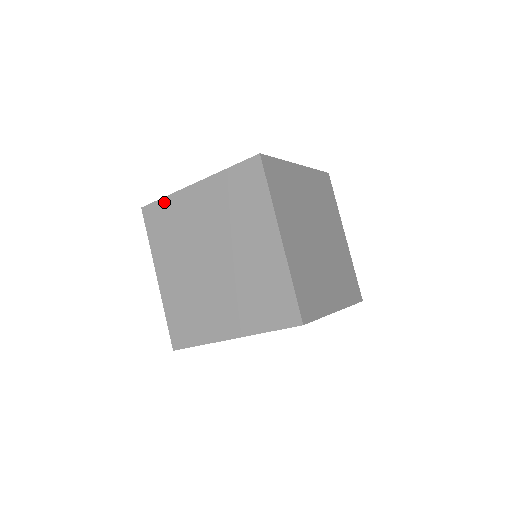
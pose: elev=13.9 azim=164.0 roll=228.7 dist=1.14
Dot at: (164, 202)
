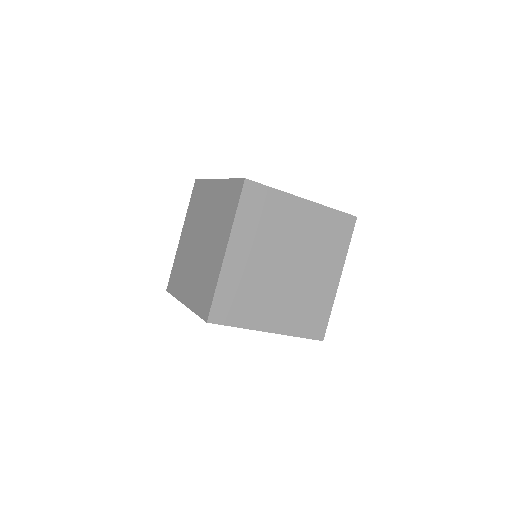
Dot at: (203, 183)
